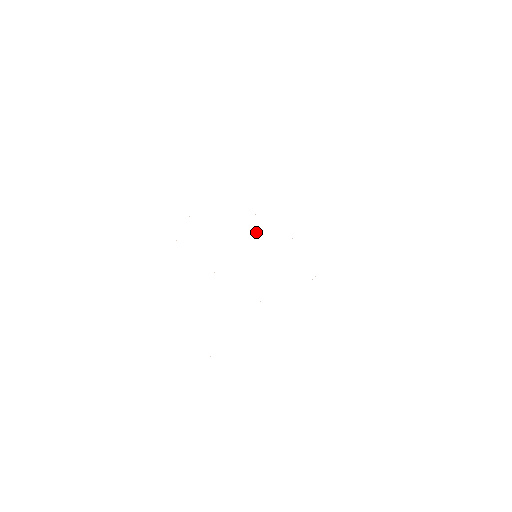
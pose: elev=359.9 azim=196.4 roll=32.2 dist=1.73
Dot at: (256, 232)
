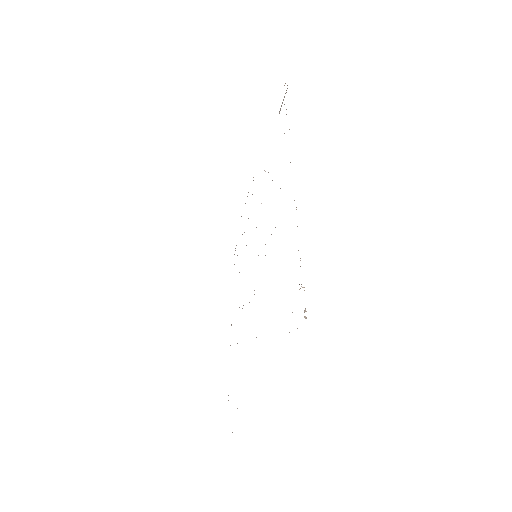
Dot at: occluded
